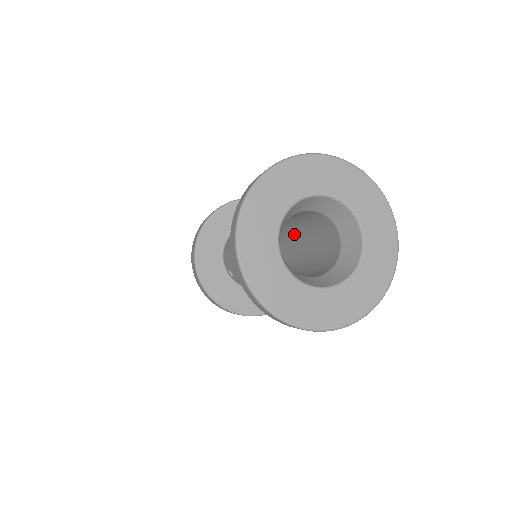
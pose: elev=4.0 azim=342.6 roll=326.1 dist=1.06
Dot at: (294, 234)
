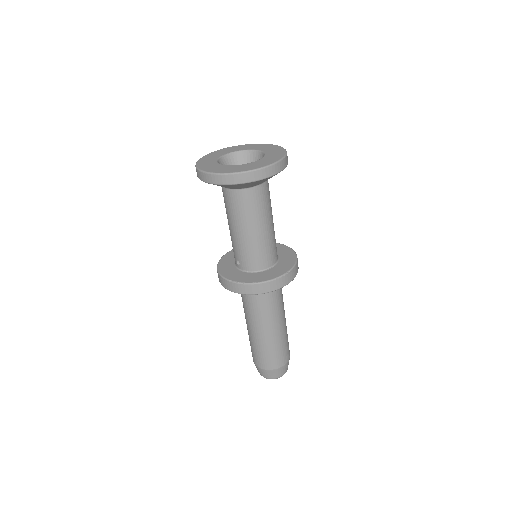
Dot at: occluded
